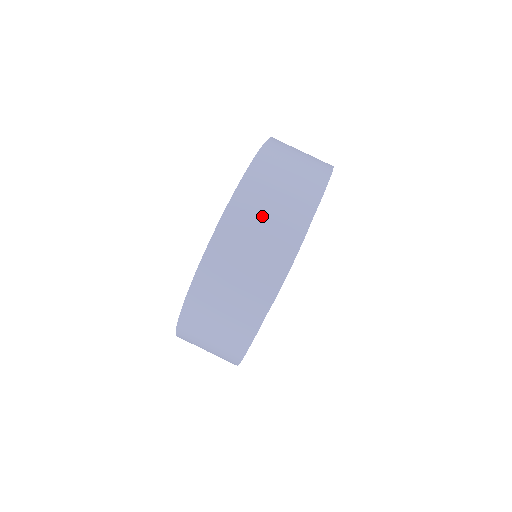
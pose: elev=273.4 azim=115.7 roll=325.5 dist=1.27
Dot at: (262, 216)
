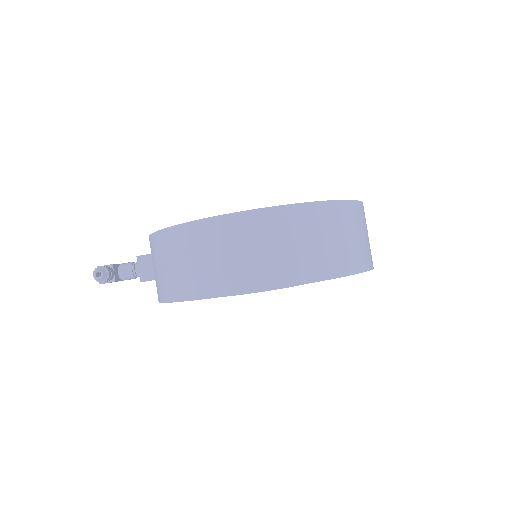
Dot at: (365, 231)
